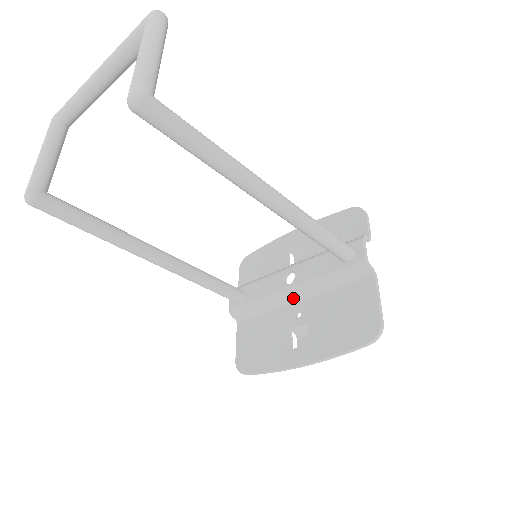
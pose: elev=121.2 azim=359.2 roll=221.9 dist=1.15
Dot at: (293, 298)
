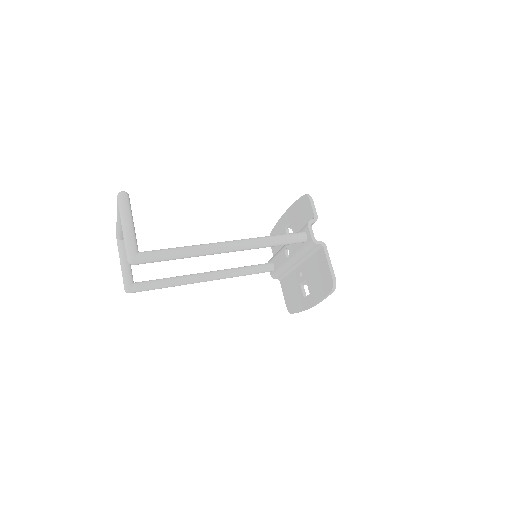
Dot at: (295, 264)
